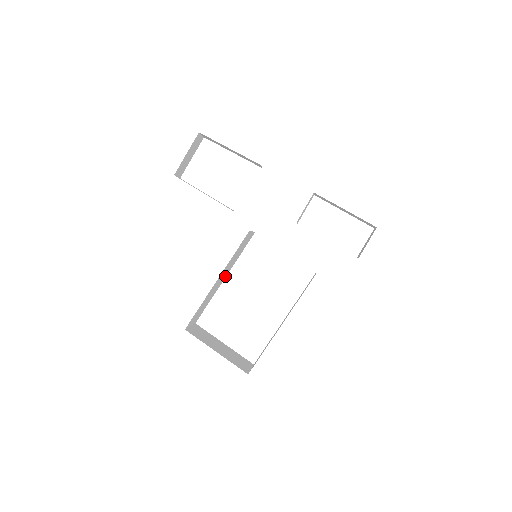
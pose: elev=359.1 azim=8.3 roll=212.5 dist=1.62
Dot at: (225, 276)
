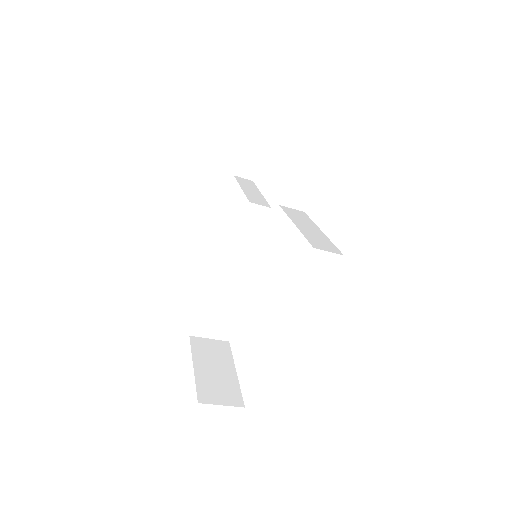
Dot at: (248, 285)
